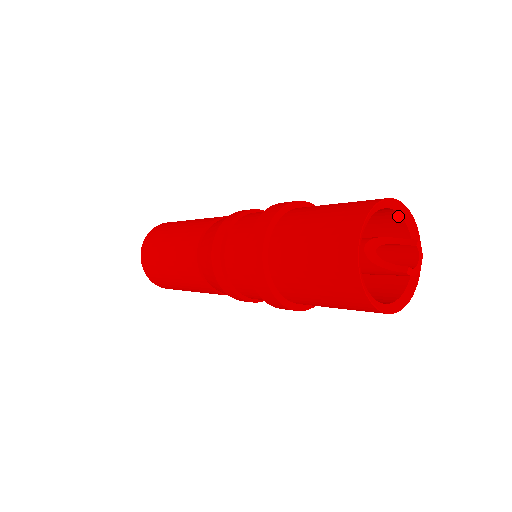
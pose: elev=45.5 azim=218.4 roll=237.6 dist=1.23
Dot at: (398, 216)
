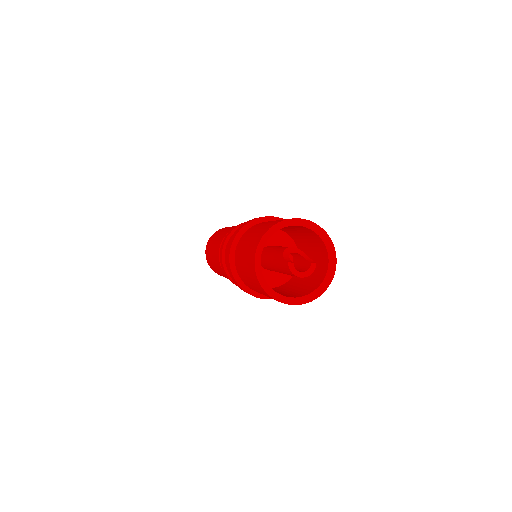
Dot at: (328, 259)
